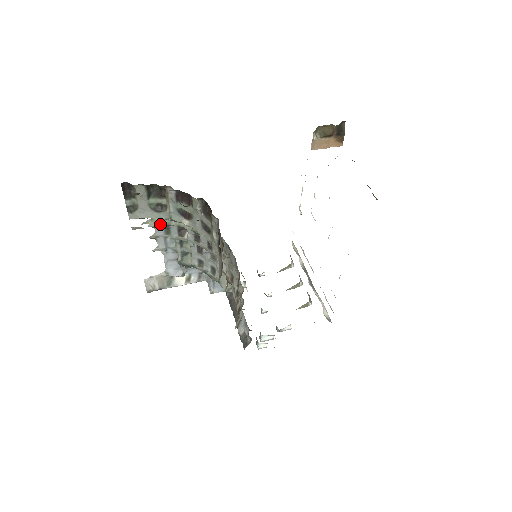
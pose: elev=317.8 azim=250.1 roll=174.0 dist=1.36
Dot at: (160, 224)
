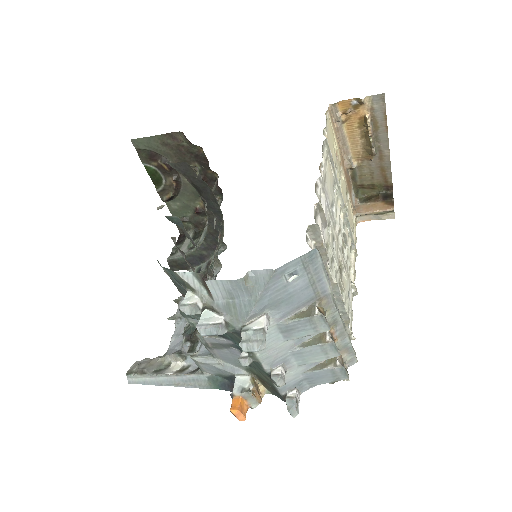
Dot at: occluded
